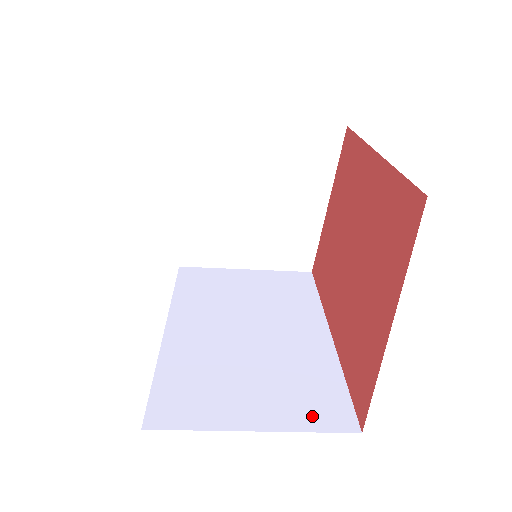
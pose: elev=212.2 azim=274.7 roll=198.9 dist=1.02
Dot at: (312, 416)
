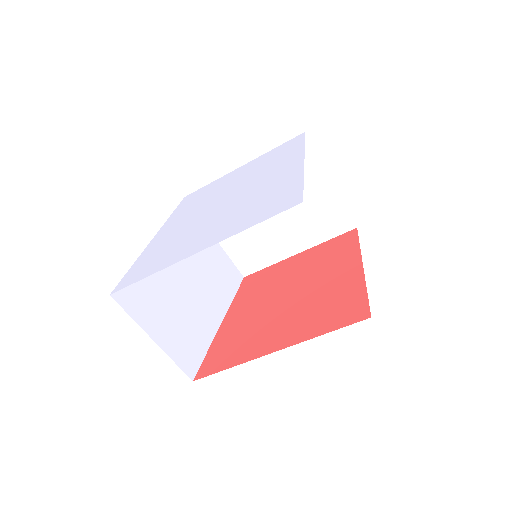
Dot at: occluded
